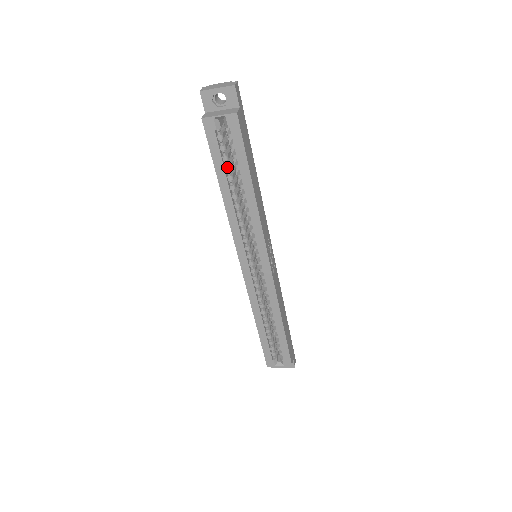
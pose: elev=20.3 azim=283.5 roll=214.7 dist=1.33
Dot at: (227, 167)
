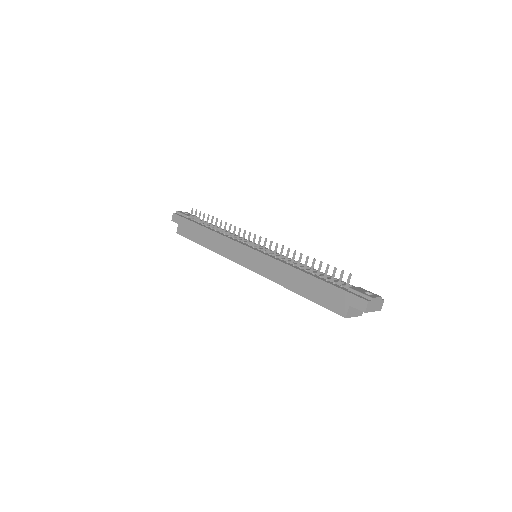
Dot at: occluded
